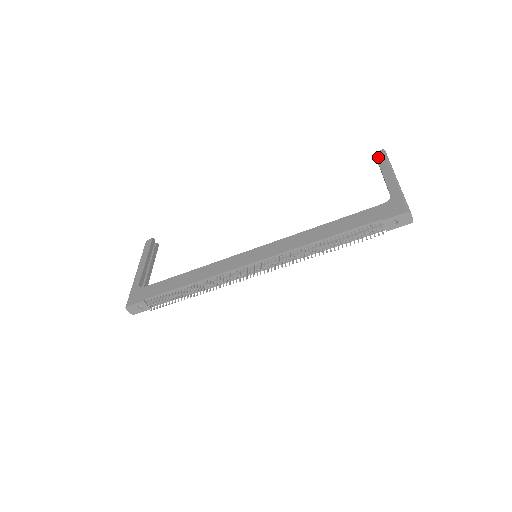
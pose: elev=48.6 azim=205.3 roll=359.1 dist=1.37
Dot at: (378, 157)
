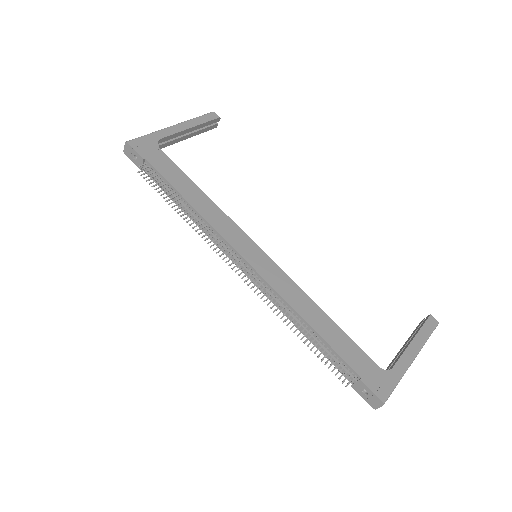
Dot at: (427, 322)
